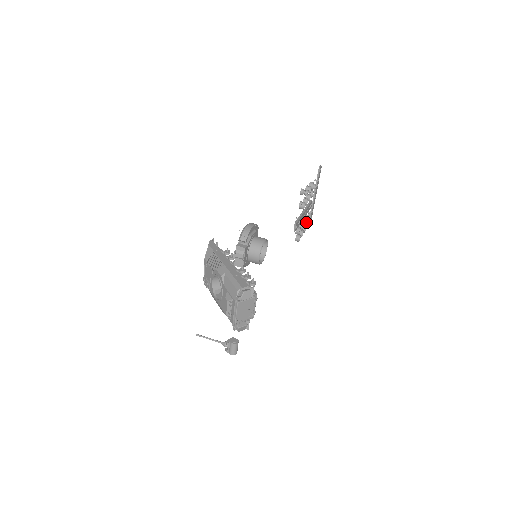
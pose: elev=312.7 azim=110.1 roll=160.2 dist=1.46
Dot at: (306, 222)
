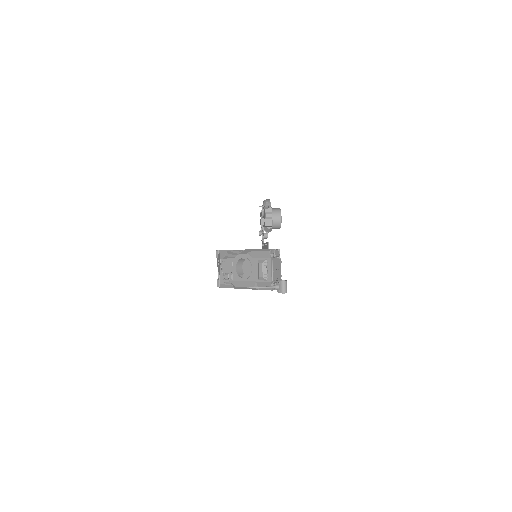
Dot at: occluded
